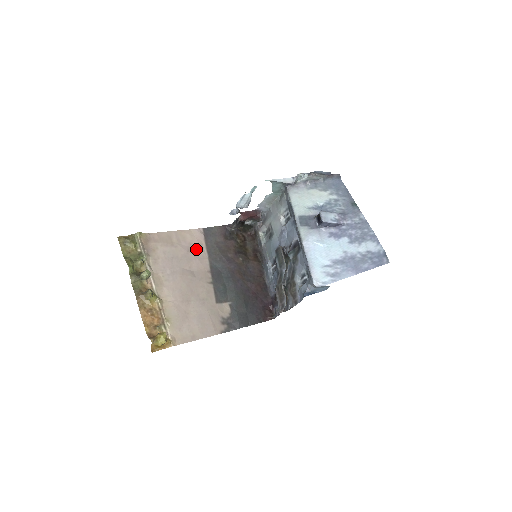
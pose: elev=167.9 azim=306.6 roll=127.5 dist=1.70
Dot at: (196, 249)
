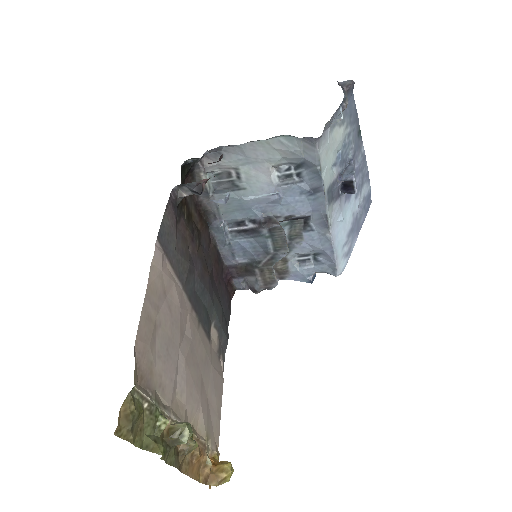
Dot at: (171, 292)
